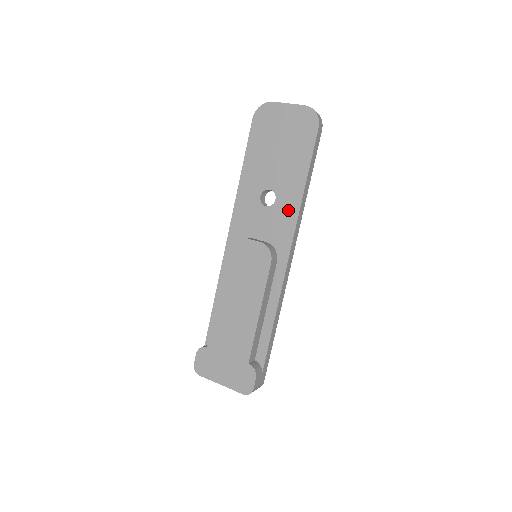
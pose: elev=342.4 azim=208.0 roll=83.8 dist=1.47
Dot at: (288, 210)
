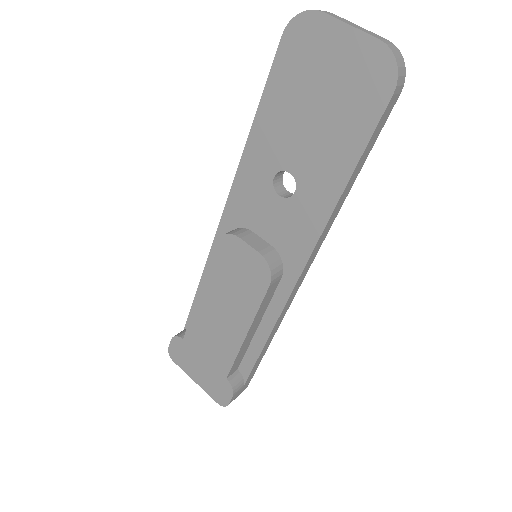
Dot at: (310, 215)
